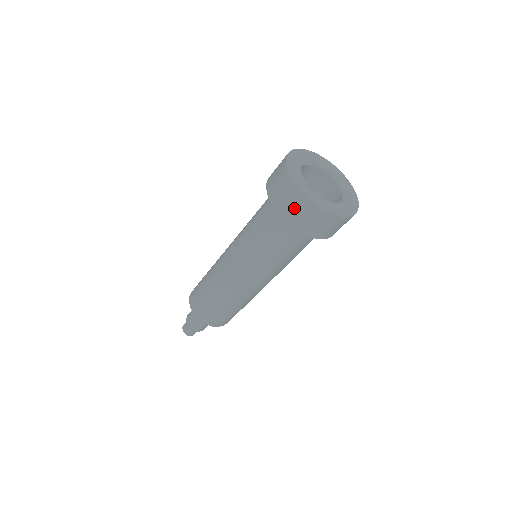
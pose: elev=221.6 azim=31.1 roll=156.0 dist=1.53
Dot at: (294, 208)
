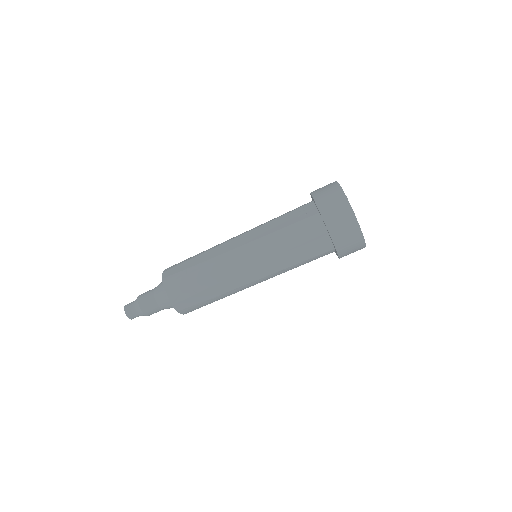
Dot at: (325, 189)
